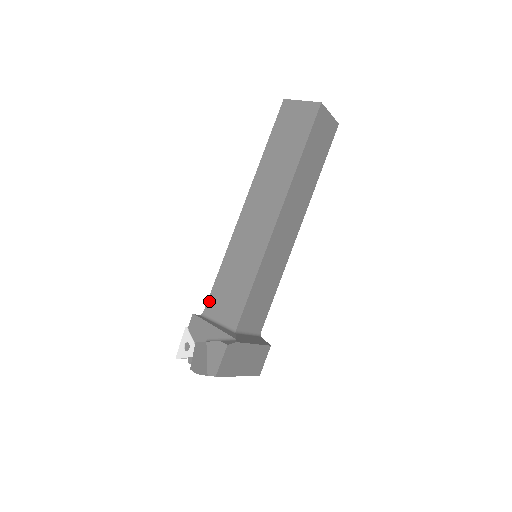
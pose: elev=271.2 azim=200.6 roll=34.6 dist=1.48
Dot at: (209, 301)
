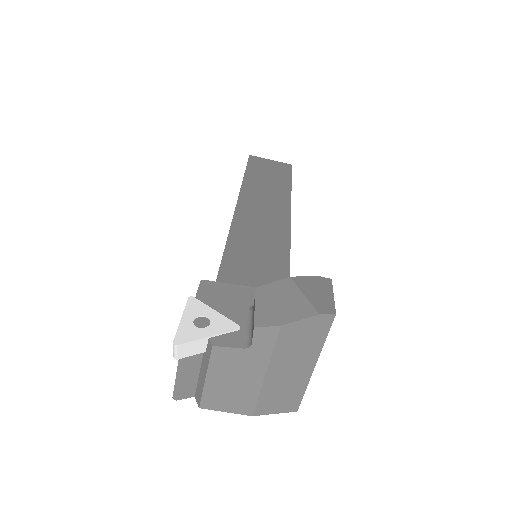
Dot at: (222, 273)
